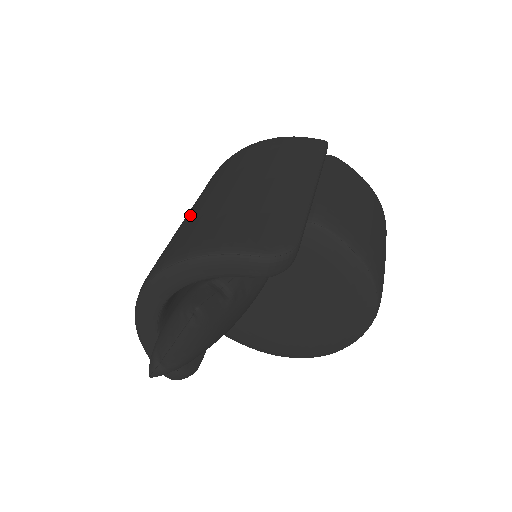
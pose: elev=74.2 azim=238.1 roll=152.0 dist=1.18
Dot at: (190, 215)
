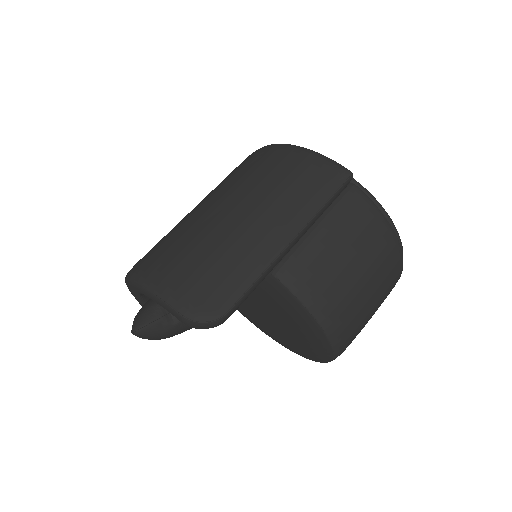
Dot at: (187, 218)
